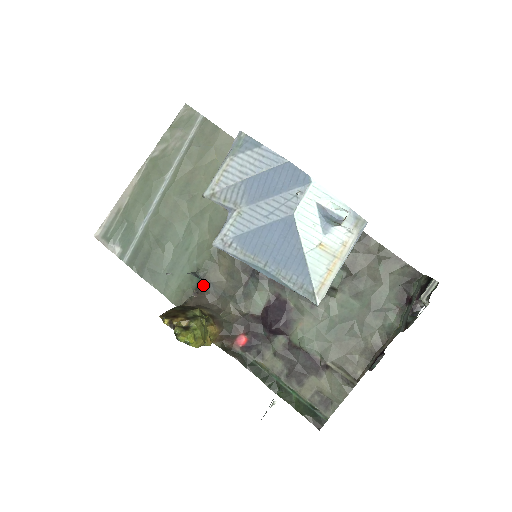
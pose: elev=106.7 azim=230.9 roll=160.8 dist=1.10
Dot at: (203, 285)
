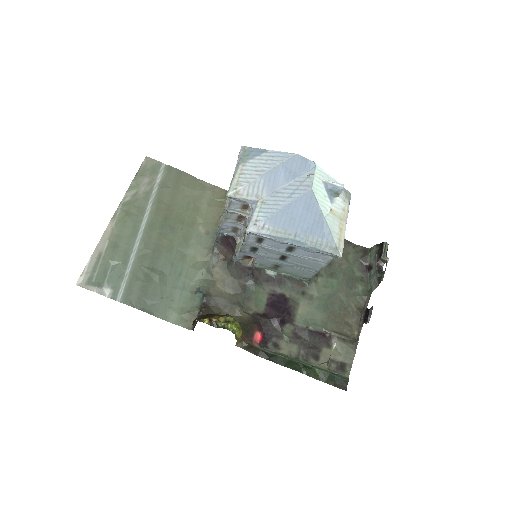
Dot at: (207, 300)
